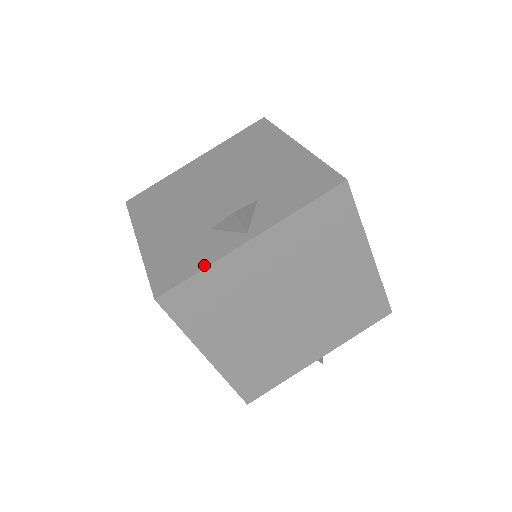
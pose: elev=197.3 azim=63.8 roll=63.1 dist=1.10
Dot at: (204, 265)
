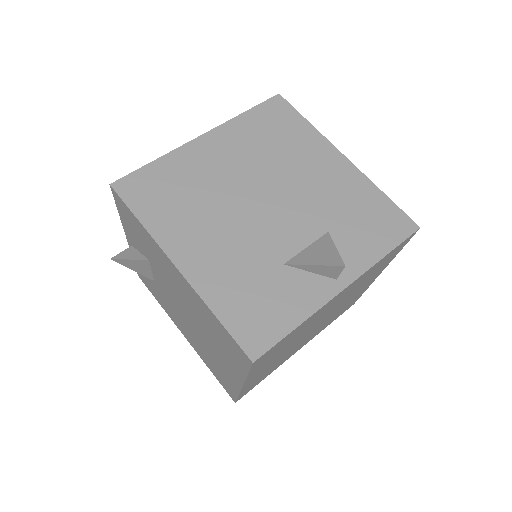
Dot at: (300, 318)
